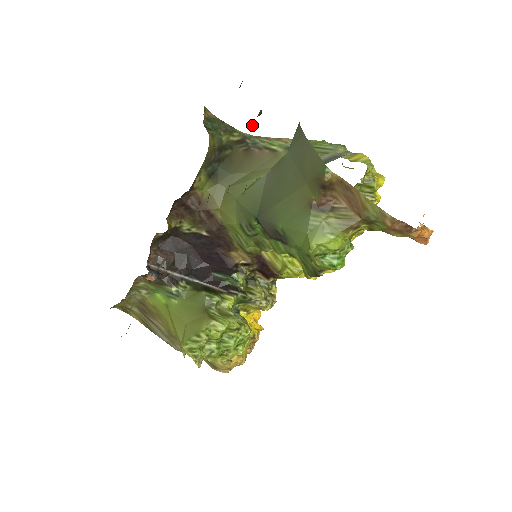
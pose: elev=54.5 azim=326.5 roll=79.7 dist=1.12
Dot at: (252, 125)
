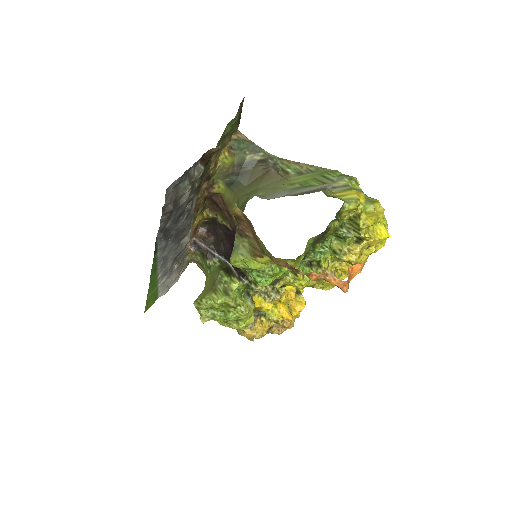
Dot at: (209, 158)
